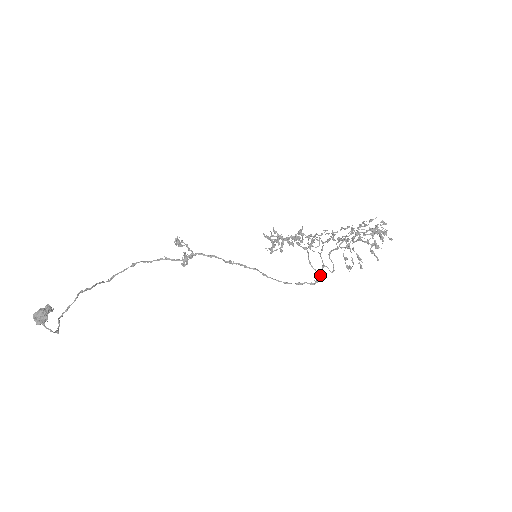
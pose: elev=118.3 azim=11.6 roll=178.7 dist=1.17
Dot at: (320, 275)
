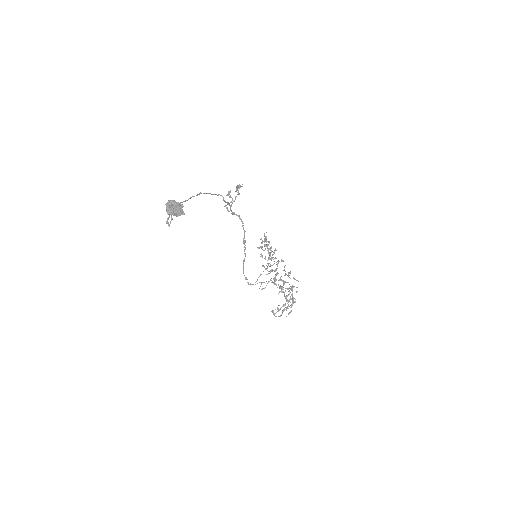
Dot at: occluded
